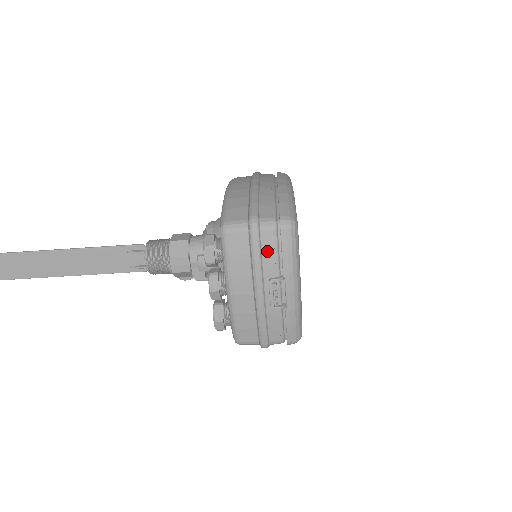
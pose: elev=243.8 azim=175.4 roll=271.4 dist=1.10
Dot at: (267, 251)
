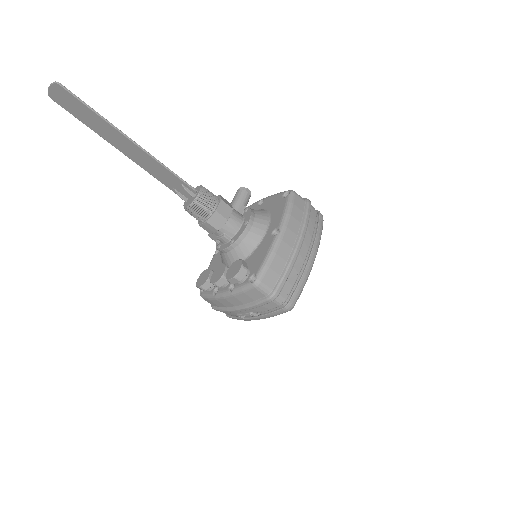
Dot at: (265, 307)
